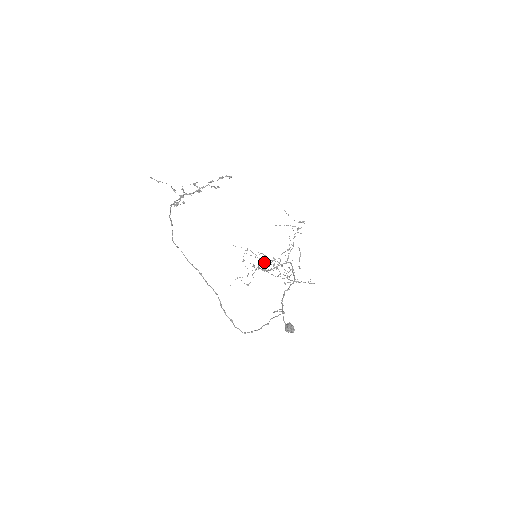
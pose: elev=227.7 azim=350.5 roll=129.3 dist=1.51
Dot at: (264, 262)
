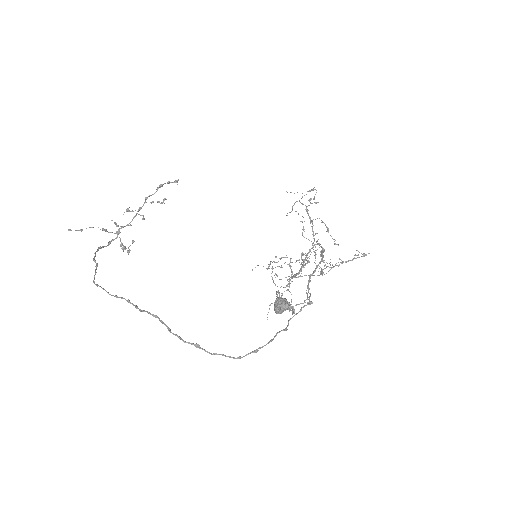
Dot at: occluded
